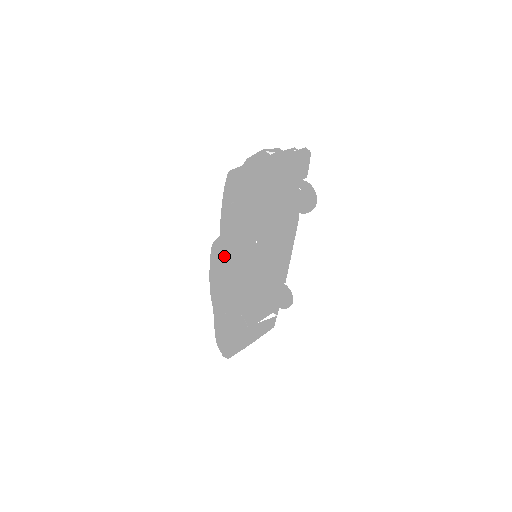
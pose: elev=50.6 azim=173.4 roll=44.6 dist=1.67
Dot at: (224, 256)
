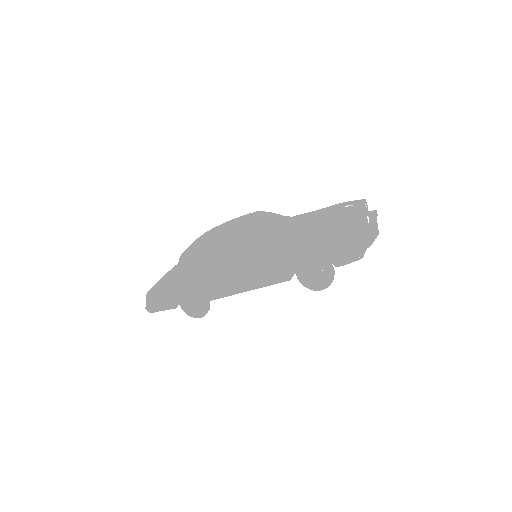
Dot at: (256, 272)
